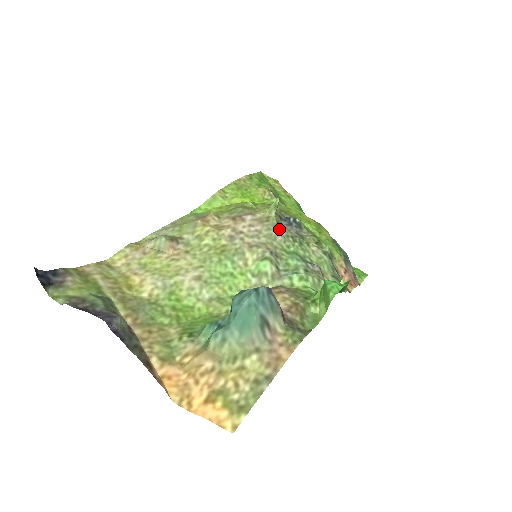
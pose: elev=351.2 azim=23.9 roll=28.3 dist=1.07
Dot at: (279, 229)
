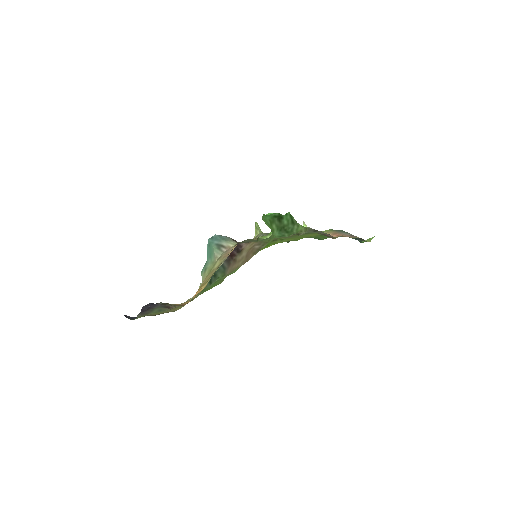
Dot at: (263, 235)
